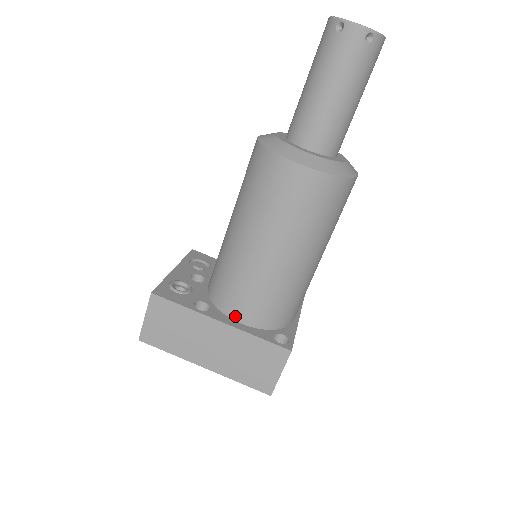
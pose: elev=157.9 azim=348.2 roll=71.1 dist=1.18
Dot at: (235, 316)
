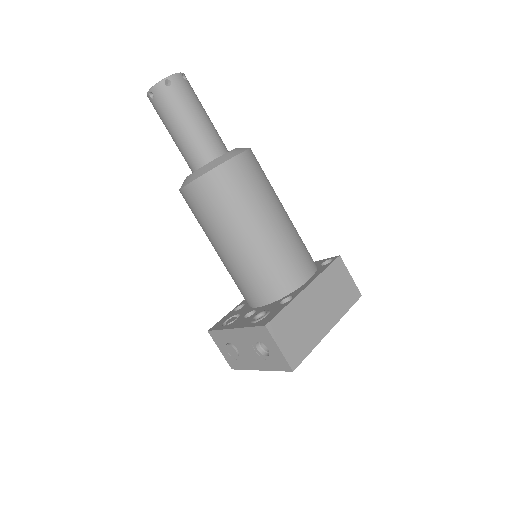
Dot at: (302, 280)
